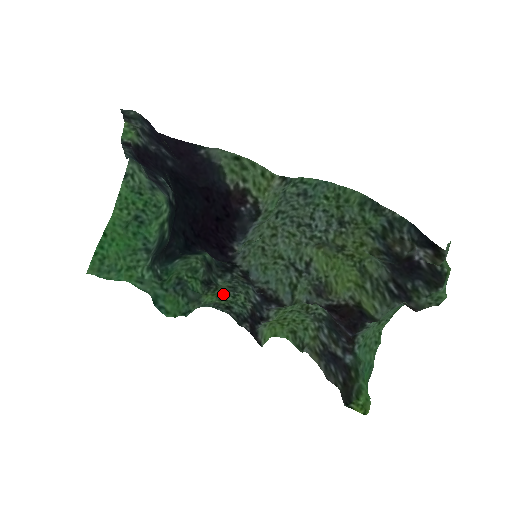
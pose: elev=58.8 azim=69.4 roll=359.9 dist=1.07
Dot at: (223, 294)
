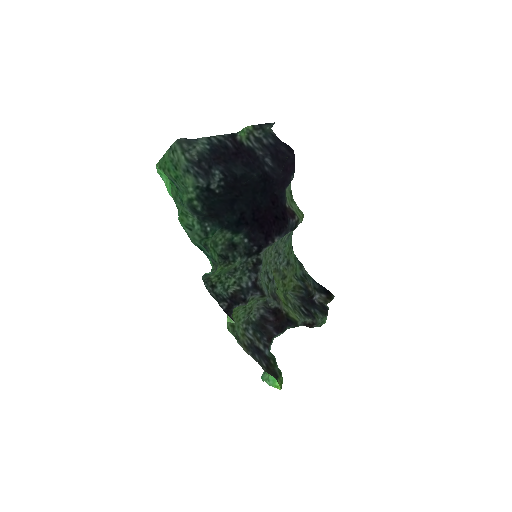
Dot at: (223, 272)
